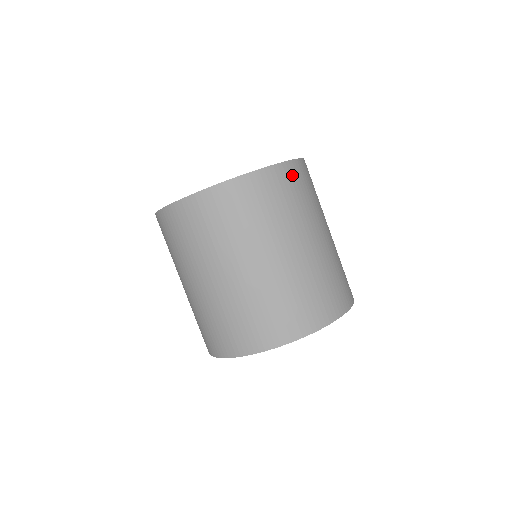
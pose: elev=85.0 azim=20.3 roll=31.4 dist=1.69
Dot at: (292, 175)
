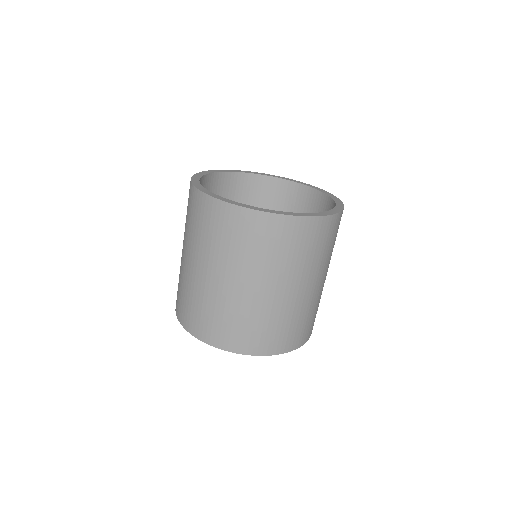
Dot at: (275, 228)
